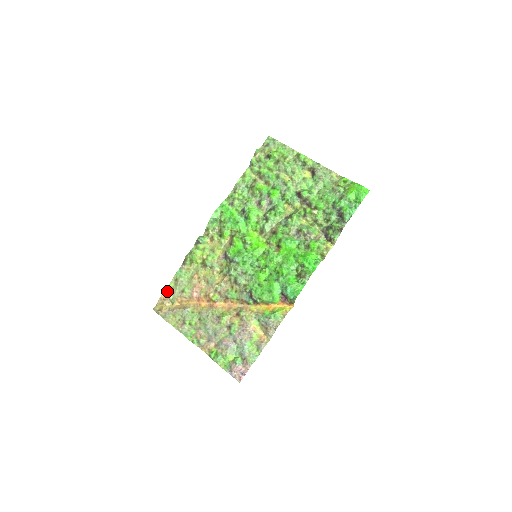
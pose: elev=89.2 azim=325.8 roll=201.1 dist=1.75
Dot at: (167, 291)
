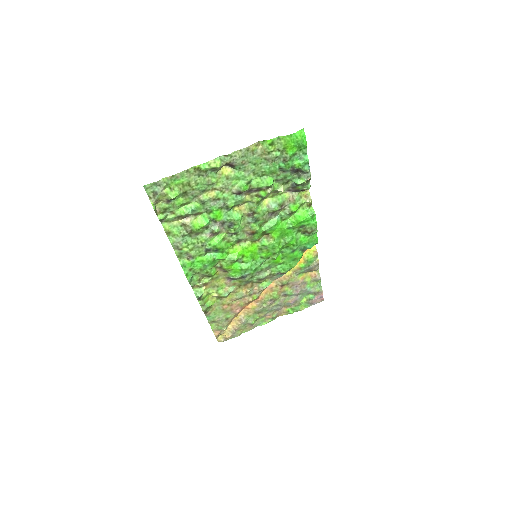
Dot at: (215, 330)
